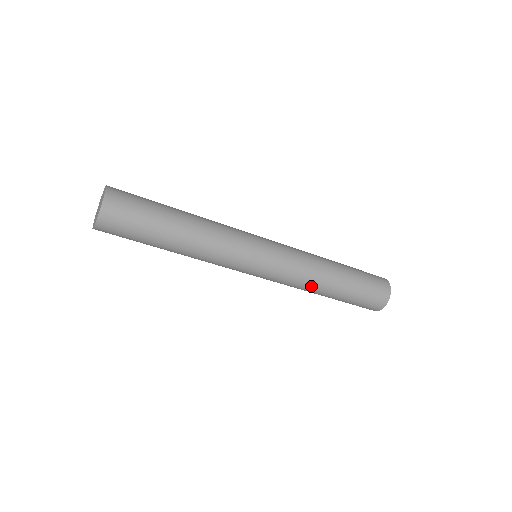
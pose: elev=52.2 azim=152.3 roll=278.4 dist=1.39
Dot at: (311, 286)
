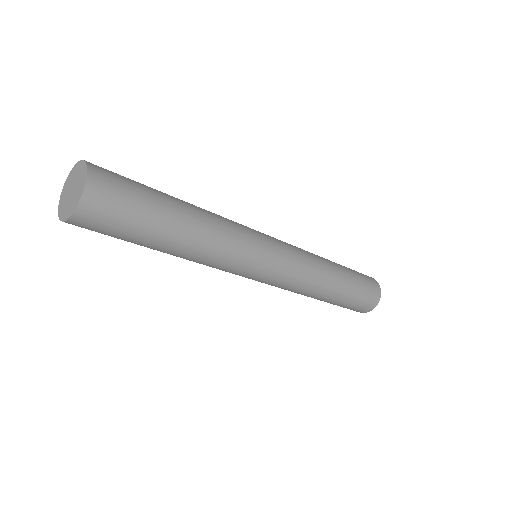
Dot at: (314, 289)
